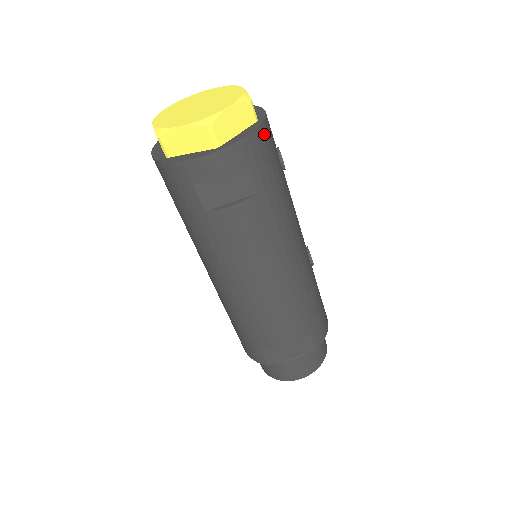
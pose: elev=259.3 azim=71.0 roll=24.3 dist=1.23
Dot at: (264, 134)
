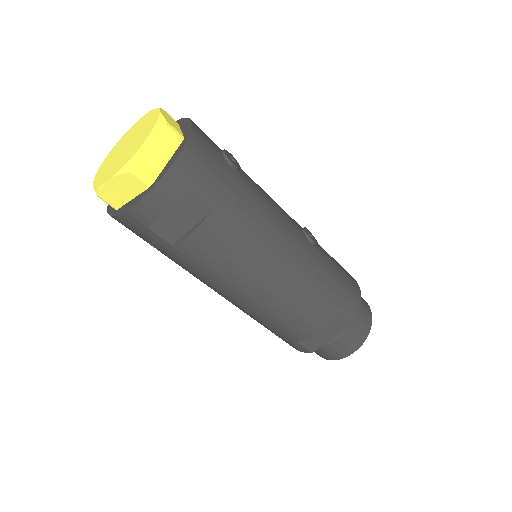
Dot at: (194, 150)
